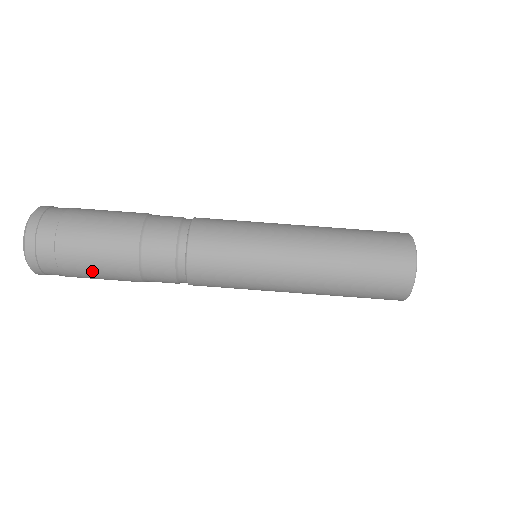
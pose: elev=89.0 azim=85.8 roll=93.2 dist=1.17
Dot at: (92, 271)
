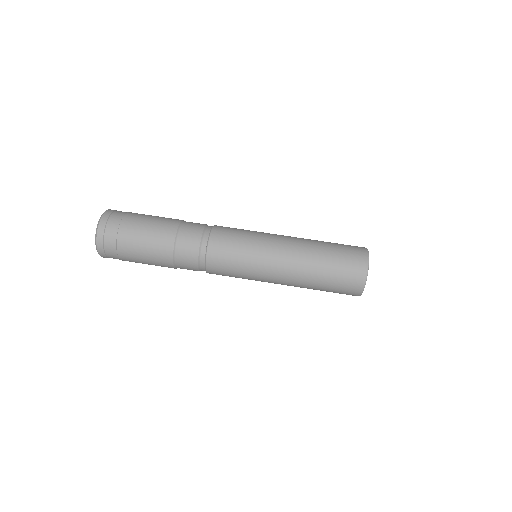
Dot at: (140, 251)
